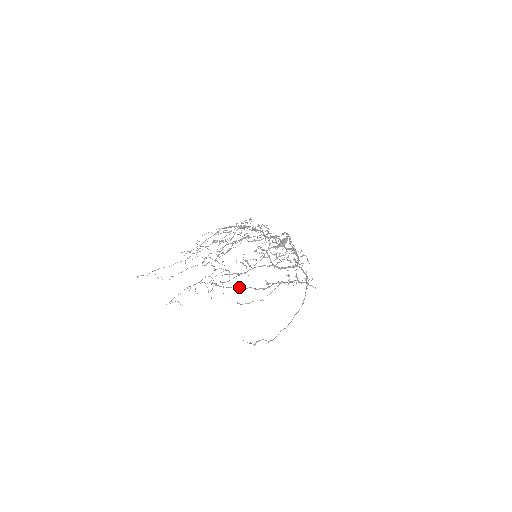
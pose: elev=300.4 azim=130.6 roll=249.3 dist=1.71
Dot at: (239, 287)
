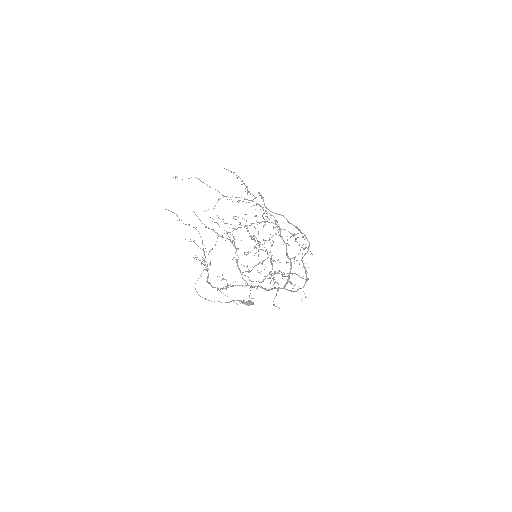
Dot at: occluded
